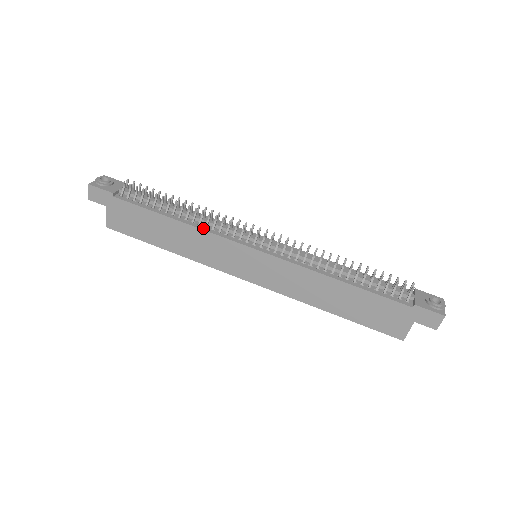
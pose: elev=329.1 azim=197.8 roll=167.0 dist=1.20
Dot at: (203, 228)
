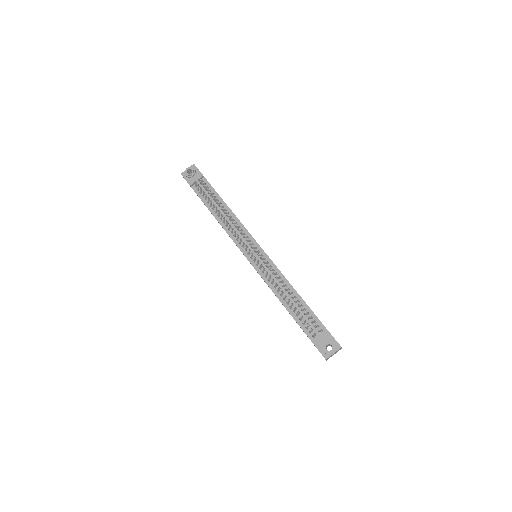
Dot at: (226, 230)
